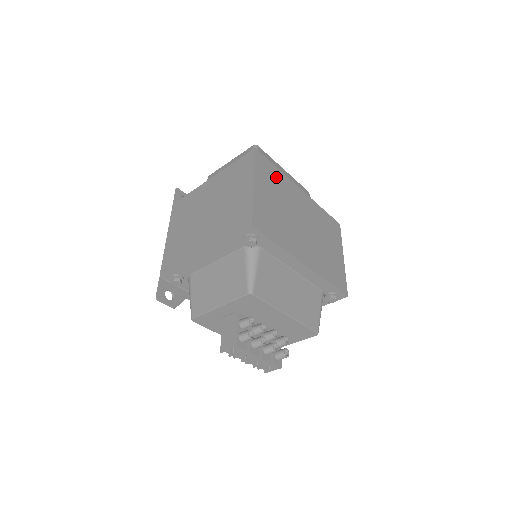
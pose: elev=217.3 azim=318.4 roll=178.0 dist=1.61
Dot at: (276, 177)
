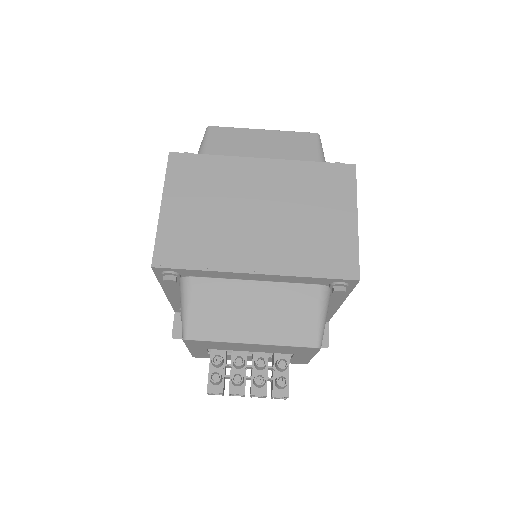
Dot at: (207, 170)
